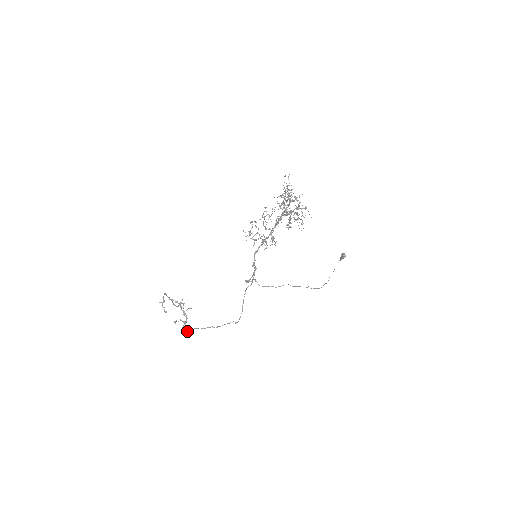
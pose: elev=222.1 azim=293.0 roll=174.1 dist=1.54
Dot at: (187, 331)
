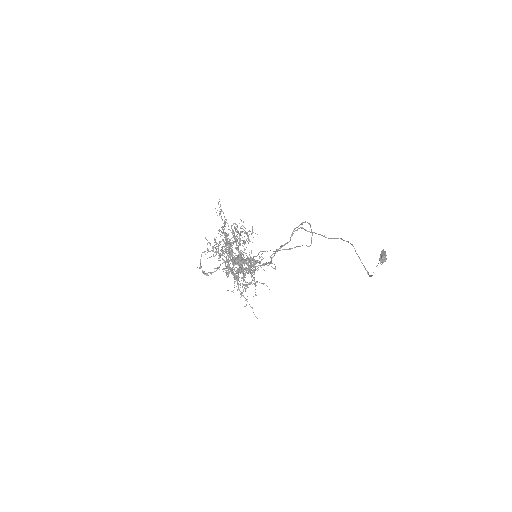
Dot at: (251, 266)
